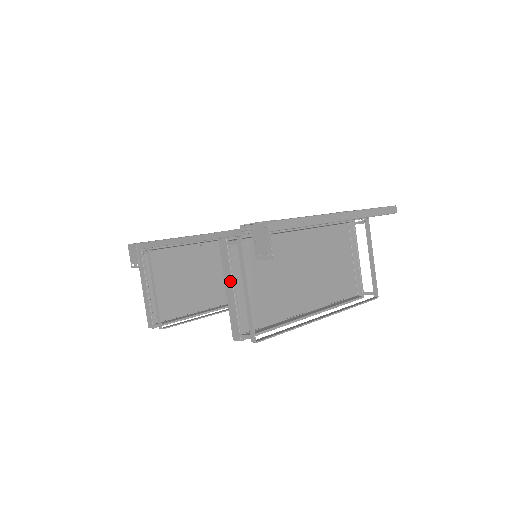
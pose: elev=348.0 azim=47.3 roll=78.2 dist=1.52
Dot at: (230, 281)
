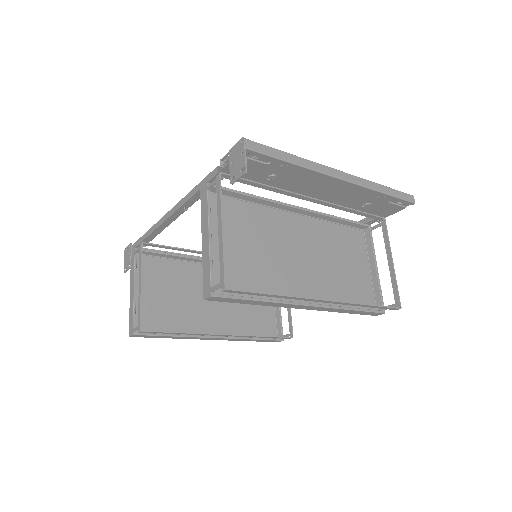
Dot at: (206, 228)
